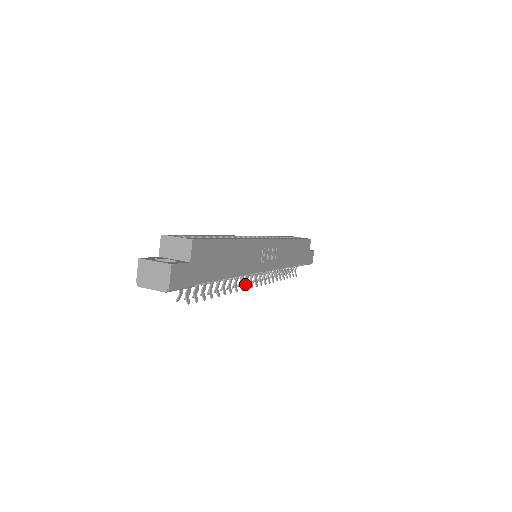
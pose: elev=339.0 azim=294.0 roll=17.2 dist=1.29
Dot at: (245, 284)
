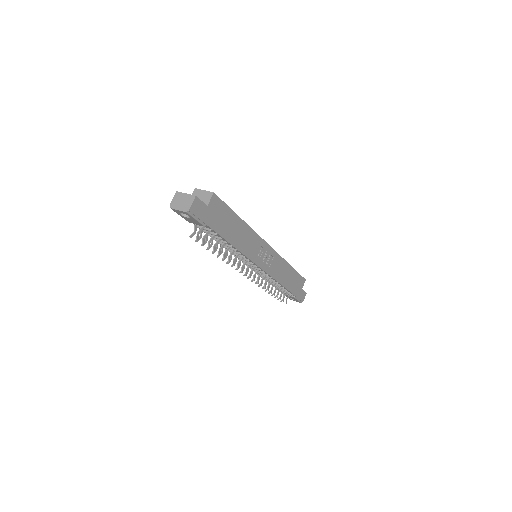
Dot at: (241, 268)
